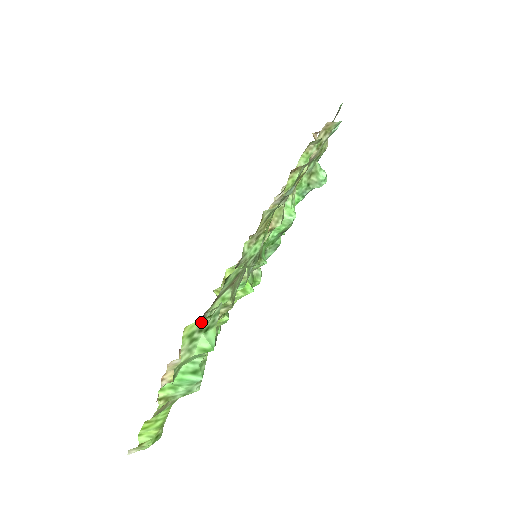
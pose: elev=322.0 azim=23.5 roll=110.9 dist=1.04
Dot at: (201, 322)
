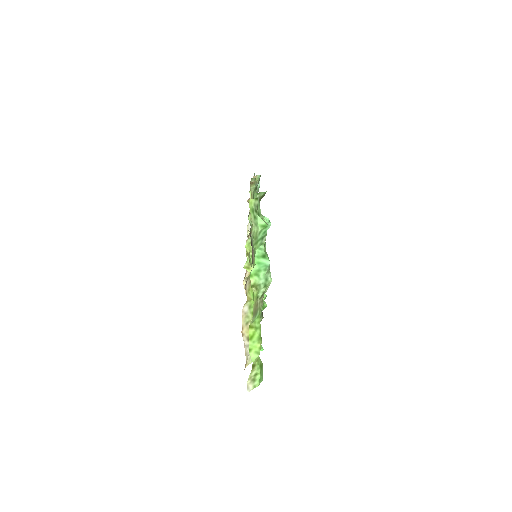
Dot at: (254, 202)
